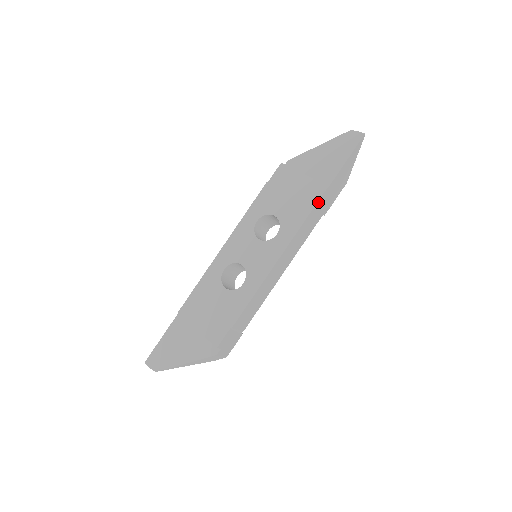
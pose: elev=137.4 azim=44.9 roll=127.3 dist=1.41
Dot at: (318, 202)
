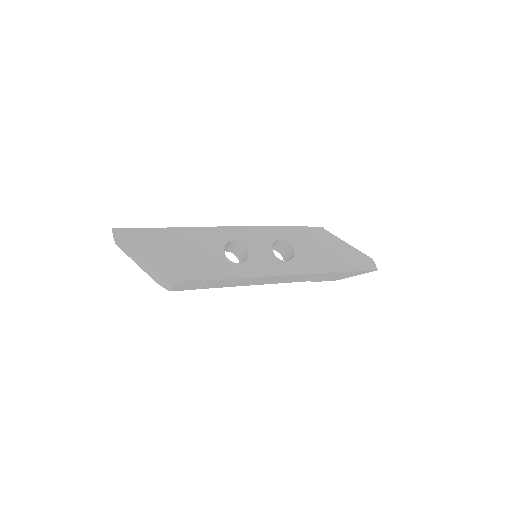
Dot at: (324, 273)
